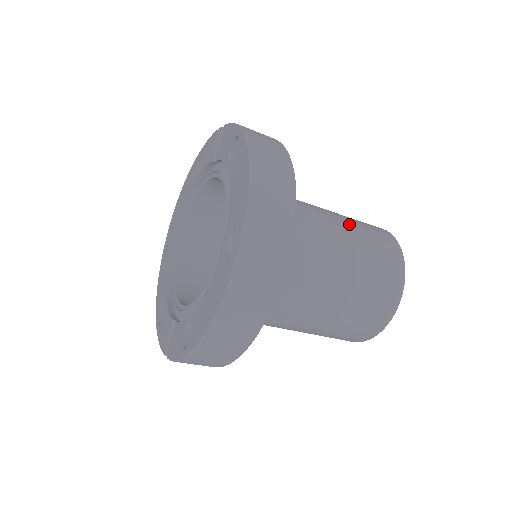
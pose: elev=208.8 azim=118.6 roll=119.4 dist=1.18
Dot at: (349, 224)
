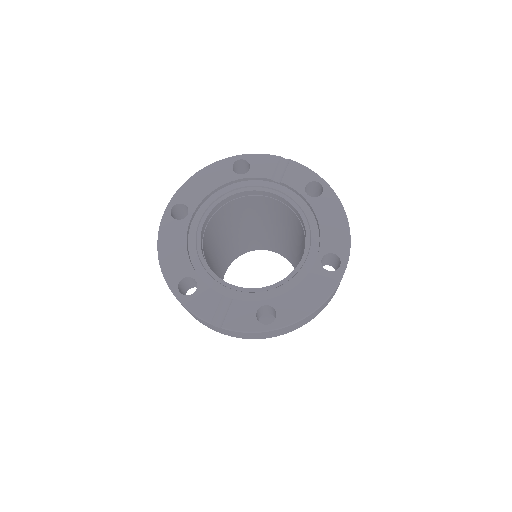
Dot at: occluded
